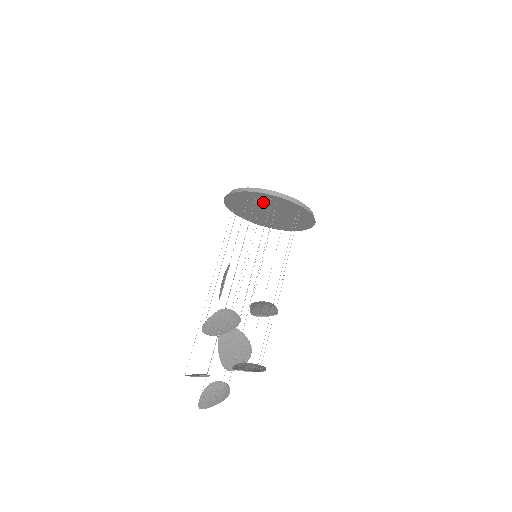
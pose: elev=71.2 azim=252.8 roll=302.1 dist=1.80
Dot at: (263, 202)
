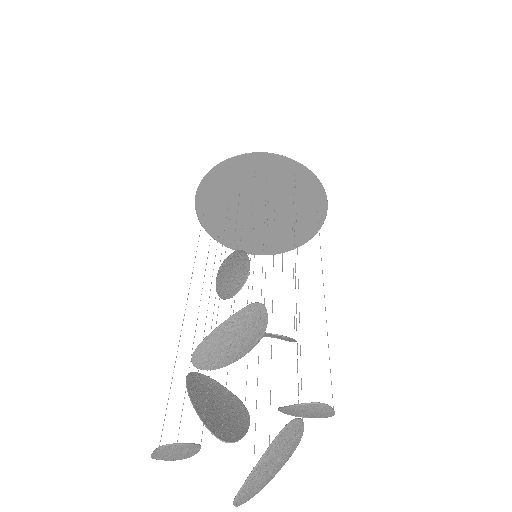
Dot at: (273, 182)
